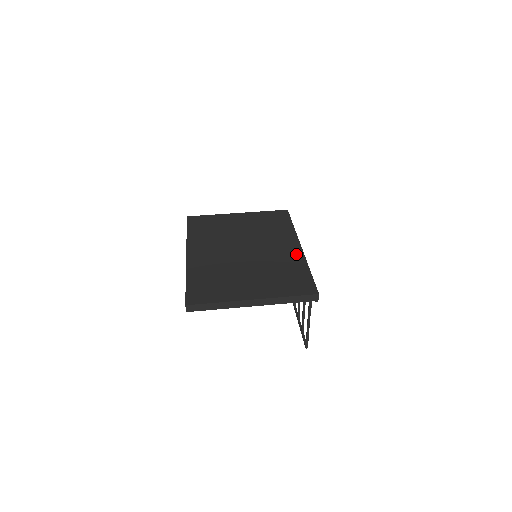
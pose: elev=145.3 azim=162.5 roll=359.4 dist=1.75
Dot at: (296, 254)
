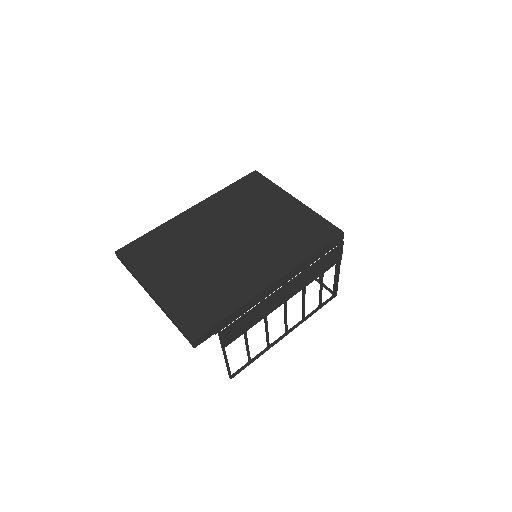
Dot at: (254, 286)
